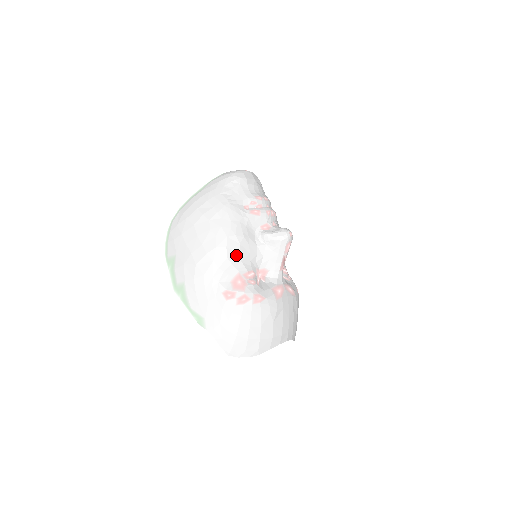
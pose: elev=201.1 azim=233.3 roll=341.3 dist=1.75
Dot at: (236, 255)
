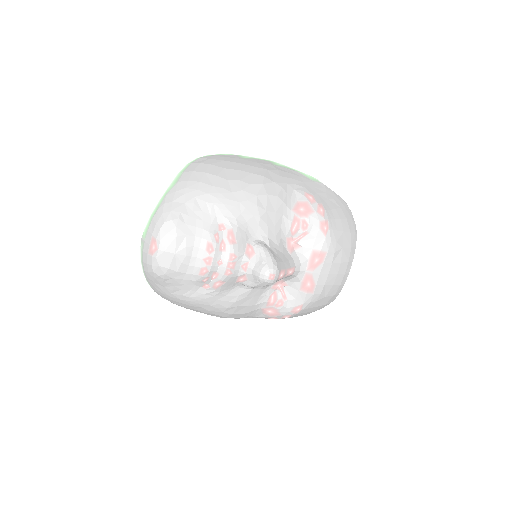
Dot at: (245, 309)
